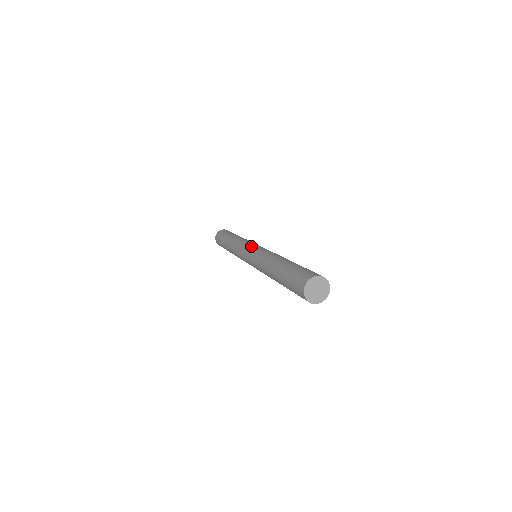
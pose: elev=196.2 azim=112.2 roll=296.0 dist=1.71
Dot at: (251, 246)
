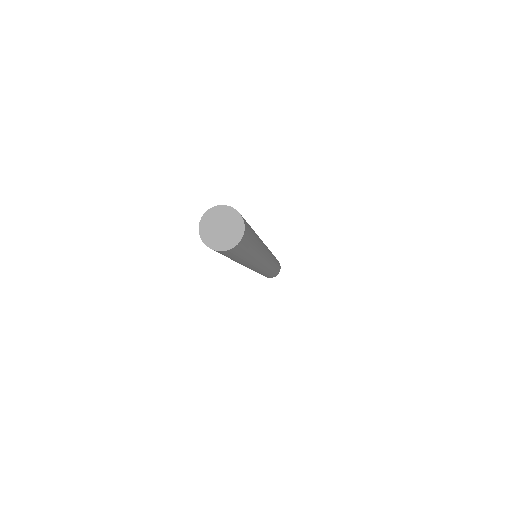
Dot at: occluded
